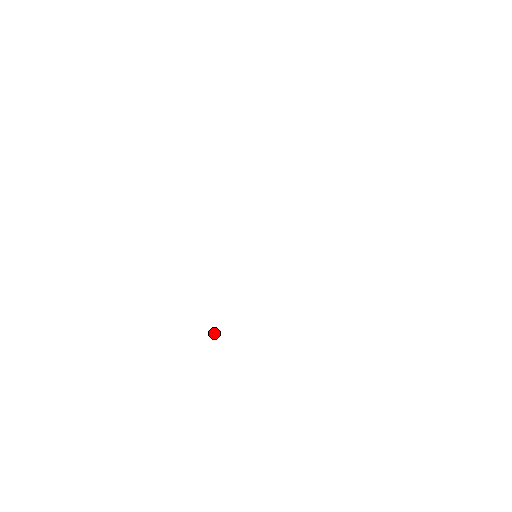
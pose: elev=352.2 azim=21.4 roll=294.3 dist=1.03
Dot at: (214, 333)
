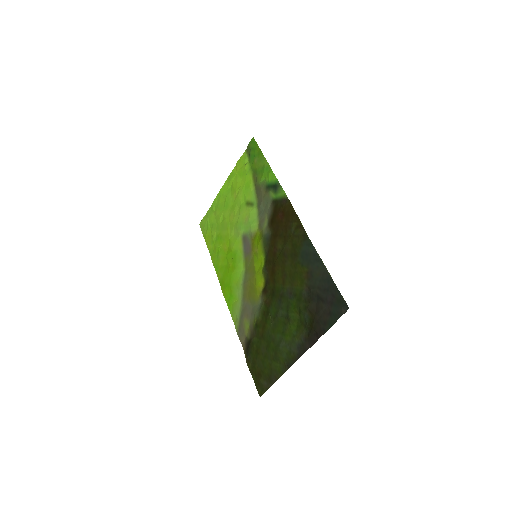
Dot at: (235, 301)
